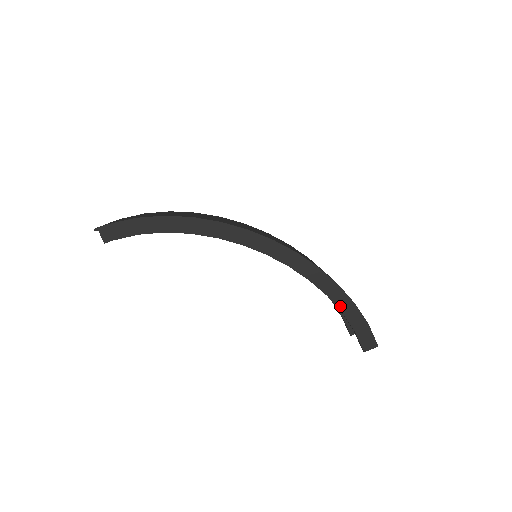
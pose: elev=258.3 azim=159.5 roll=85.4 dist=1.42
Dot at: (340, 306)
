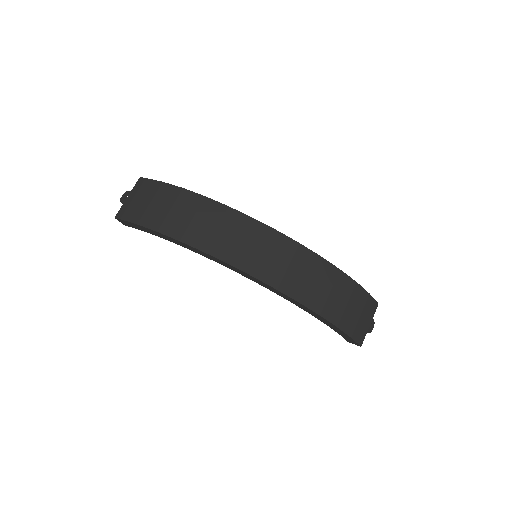
Dot at: (323, 322)
